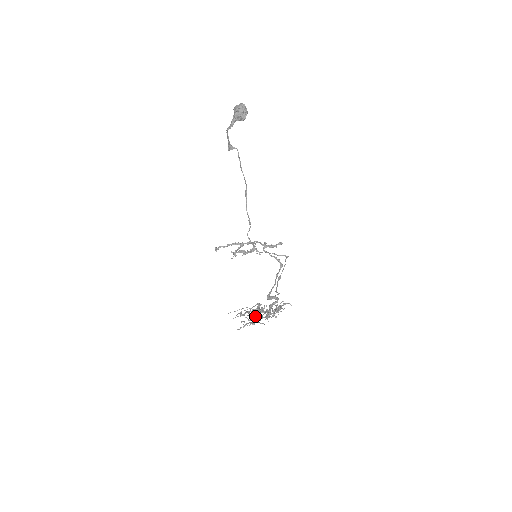
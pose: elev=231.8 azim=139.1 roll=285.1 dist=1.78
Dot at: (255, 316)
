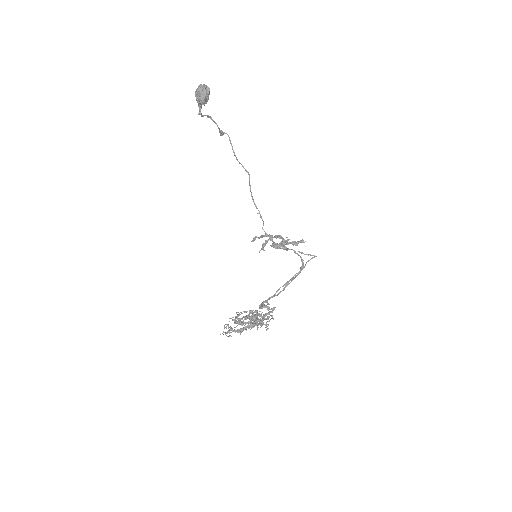
Dot at: (227, 325)
